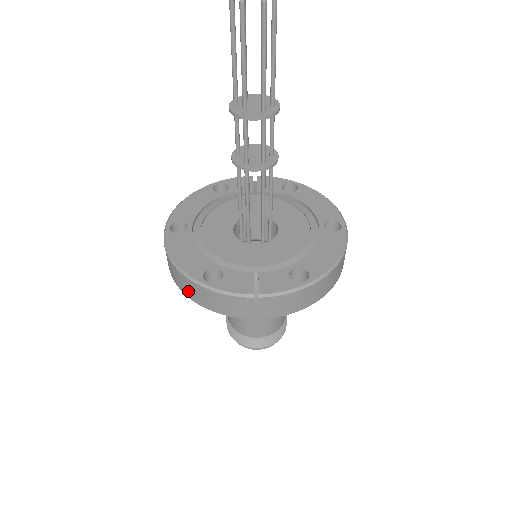
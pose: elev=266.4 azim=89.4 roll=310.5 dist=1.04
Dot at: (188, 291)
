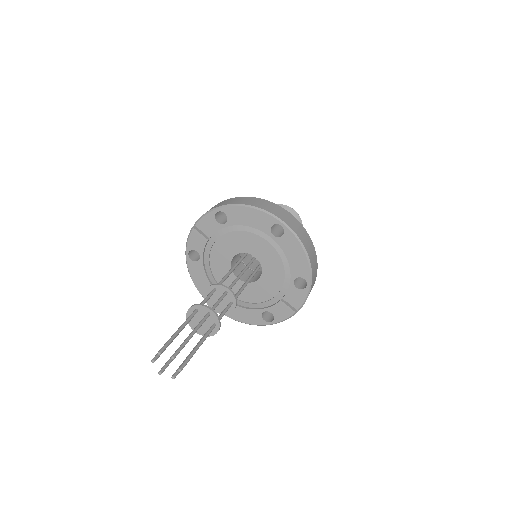
Dot at: occluded
